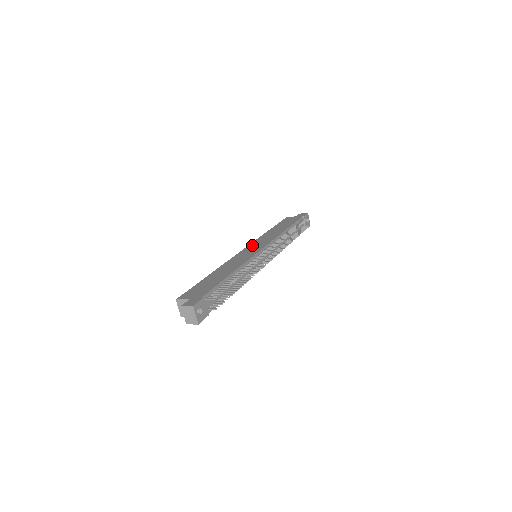
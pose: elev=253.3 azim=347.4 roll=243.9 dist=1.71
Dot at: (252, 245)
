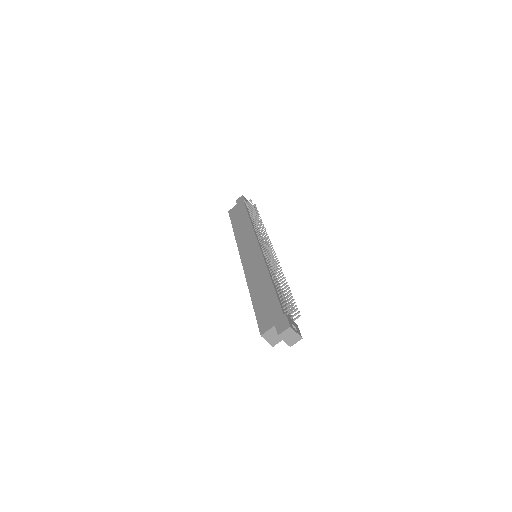
Dot at: (243, 250)
